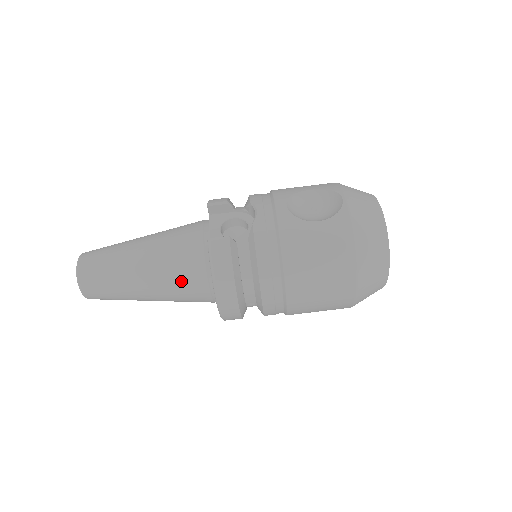
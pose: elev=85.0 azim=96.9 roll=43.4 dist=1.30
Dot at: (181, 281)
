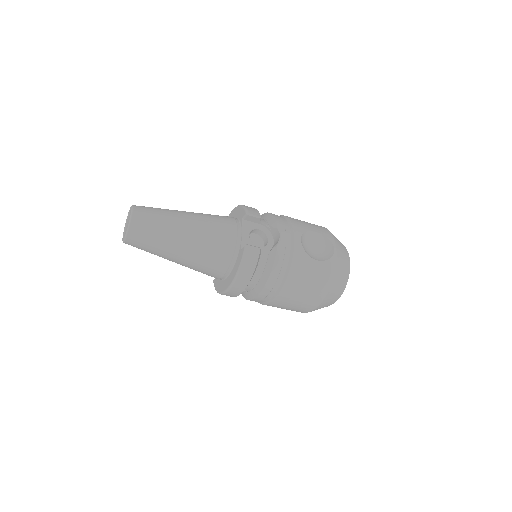
Dot at: (209, 261)
